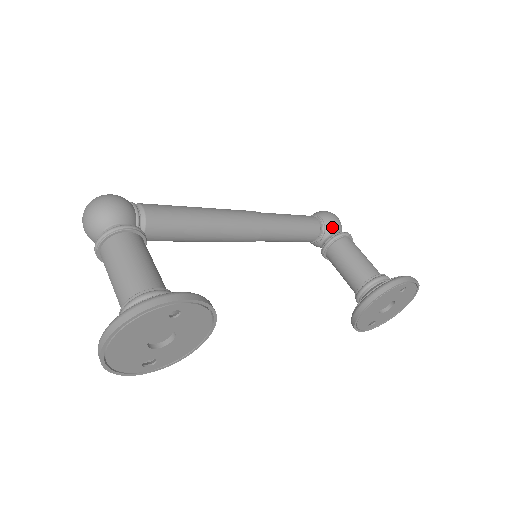
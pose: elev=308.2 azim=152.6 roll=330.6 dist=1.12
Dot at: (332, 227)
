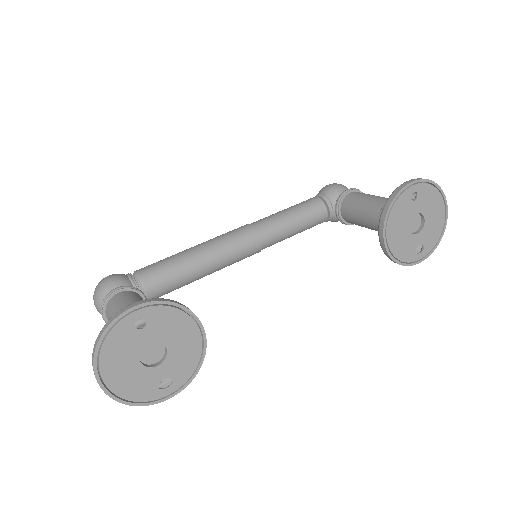
Dot at: (334, 194)
